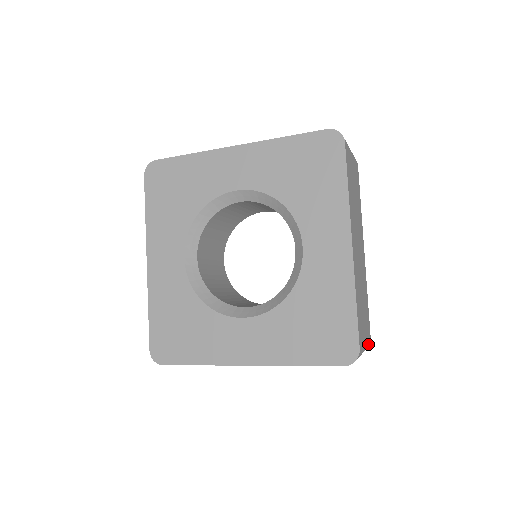
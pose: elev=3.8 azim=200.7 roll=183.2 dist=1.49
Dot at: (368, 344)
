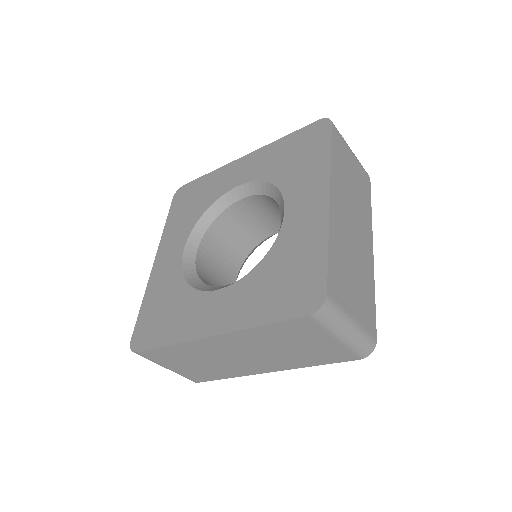
Dot at: (368, 338)
